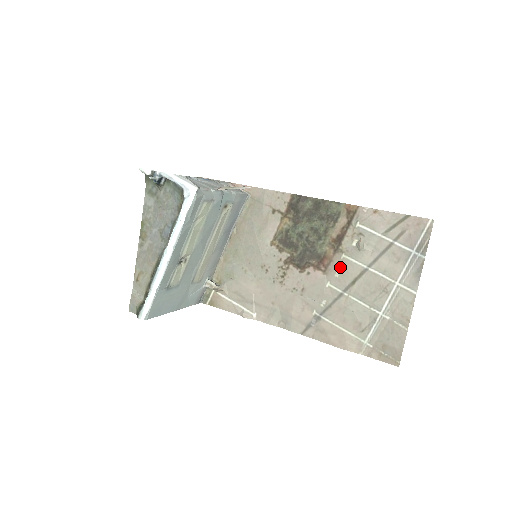
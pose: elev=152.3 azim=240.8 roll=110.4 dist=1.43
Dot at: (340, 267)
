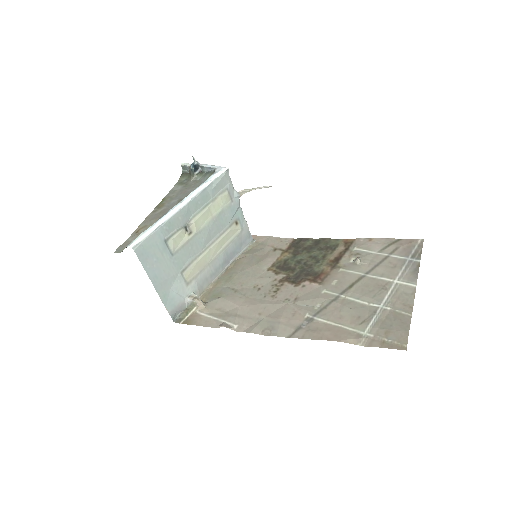
Dot at: (337, 277)
